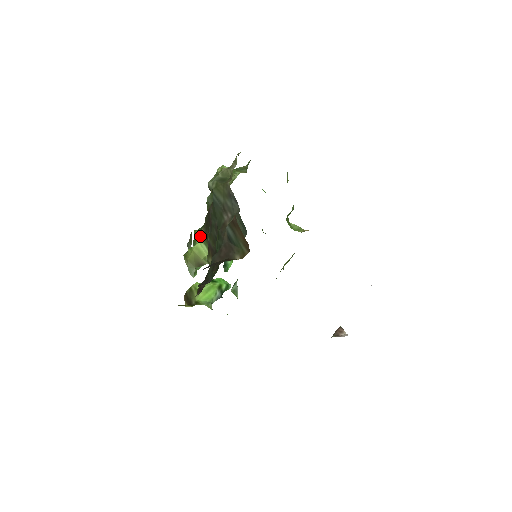
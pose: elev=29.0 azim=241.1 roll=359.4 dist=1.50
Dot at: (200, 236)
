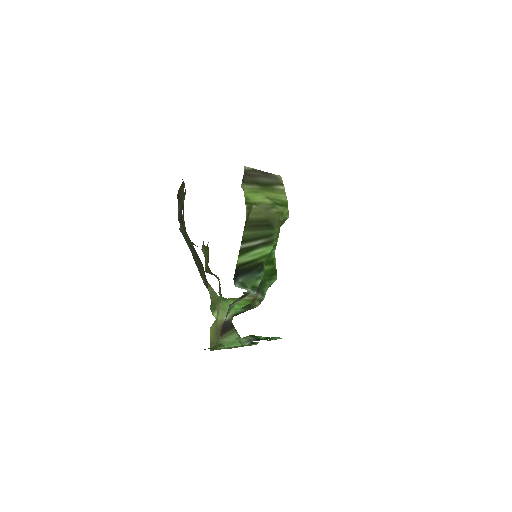
Dot at: (212, 309)
